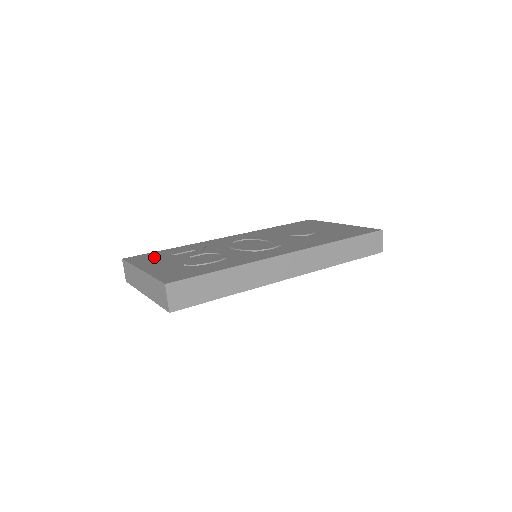
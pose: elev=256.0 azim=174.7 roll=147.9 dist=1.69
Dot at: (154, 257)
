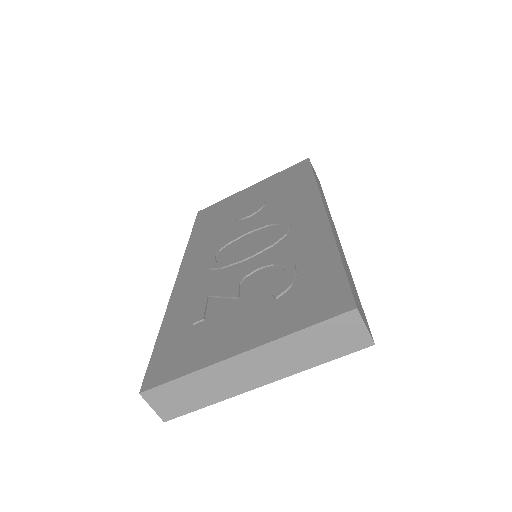
Dot at: (186, 345)
